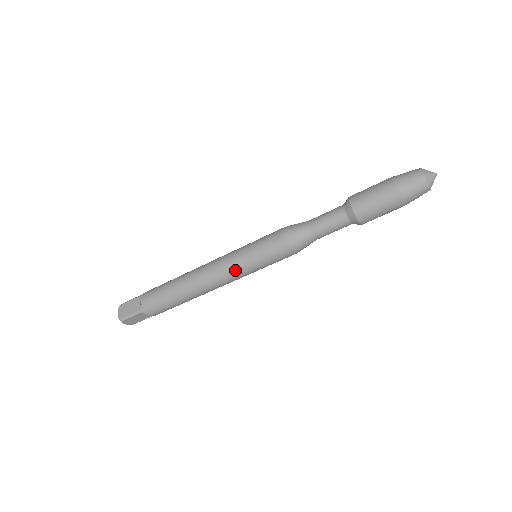
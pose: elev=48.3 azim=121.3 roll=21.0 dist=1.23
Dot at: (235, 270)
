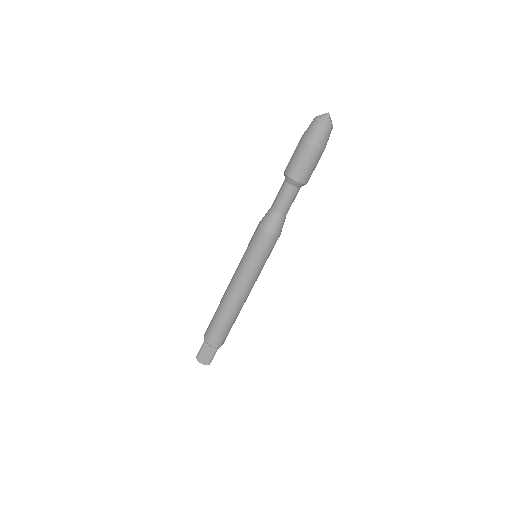
Dot at: (255, 277)
